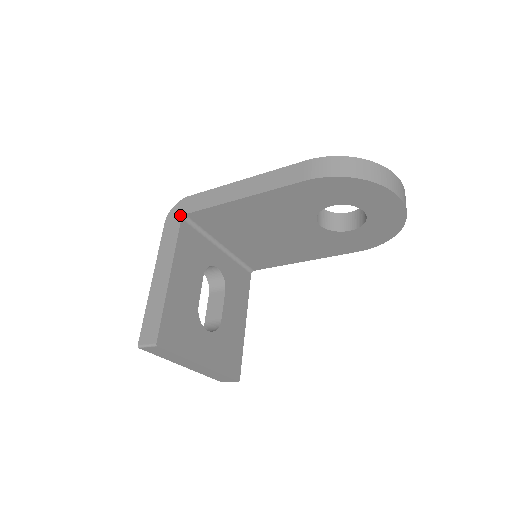
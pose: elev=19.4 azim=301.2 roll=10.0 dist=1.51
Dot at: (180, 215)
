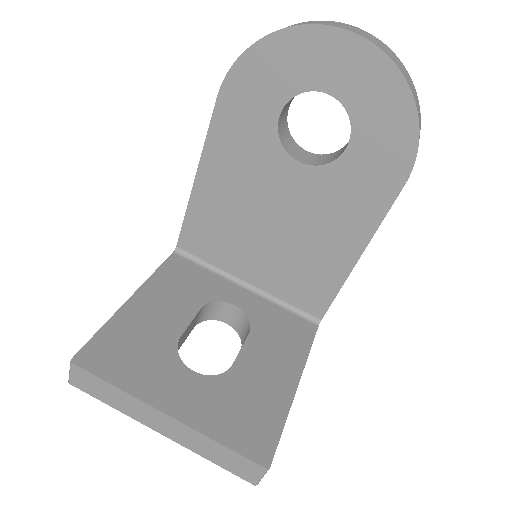
Dot at: (175, 251)
